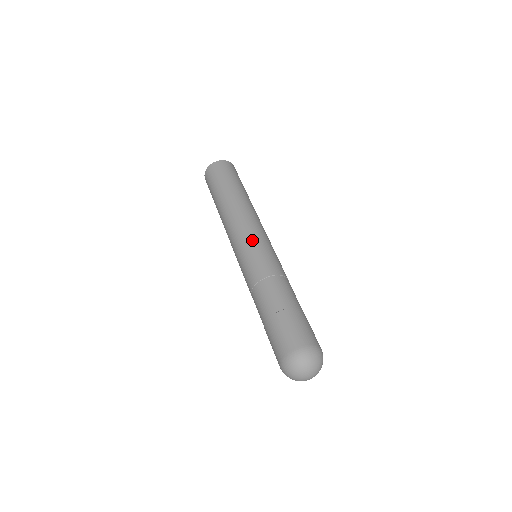
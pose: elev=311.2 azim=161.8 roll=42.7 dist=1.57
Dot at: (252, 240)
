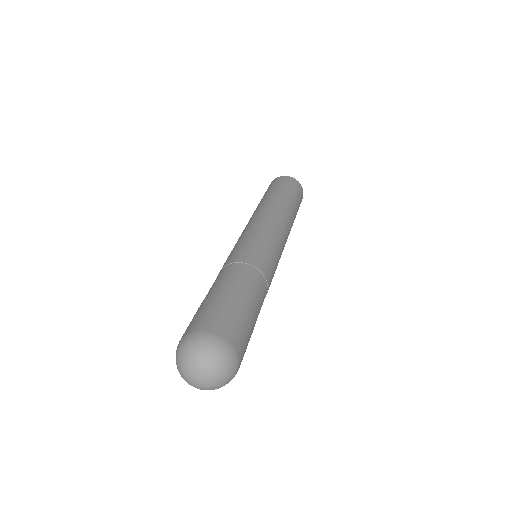
Dot at: (253, 232)
